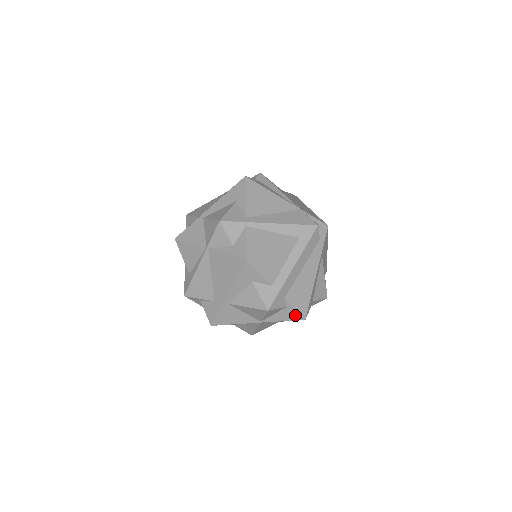
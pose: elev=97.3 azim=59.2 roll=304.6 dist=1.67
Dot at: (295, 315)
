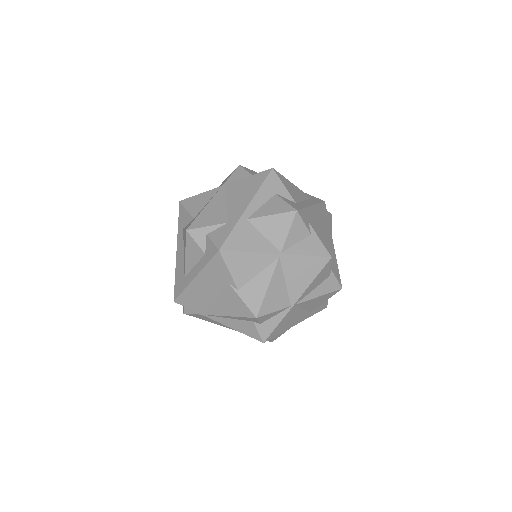
Dot at: (320, 249)
